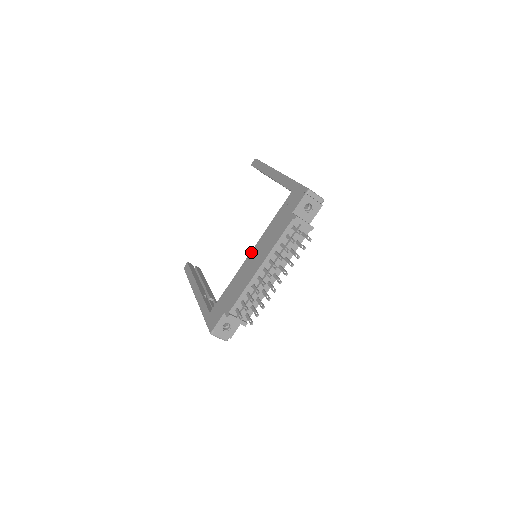
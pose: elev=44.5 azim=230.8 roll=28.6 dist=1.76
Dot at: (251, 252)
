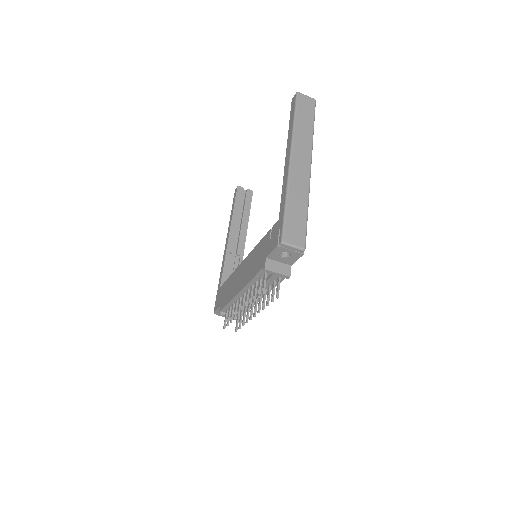
Dot at: (244, 260)
